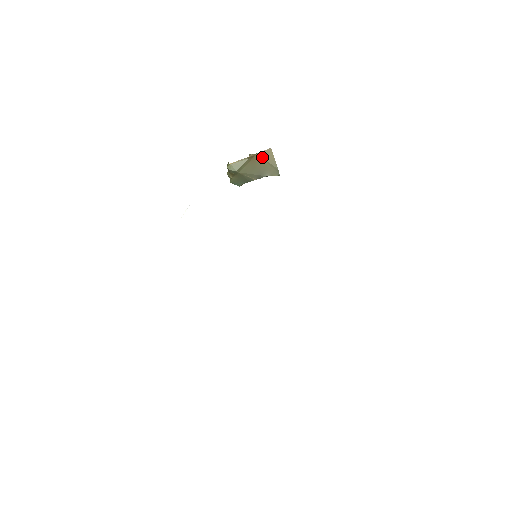
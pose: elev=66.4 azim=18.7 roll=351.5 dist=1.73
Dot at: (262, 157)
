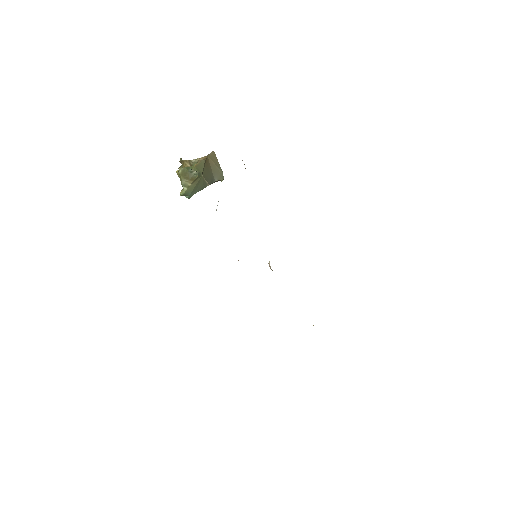
Dot at: (211, 159)
